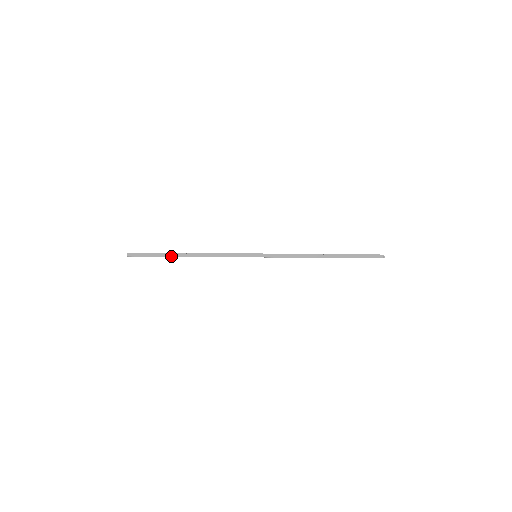
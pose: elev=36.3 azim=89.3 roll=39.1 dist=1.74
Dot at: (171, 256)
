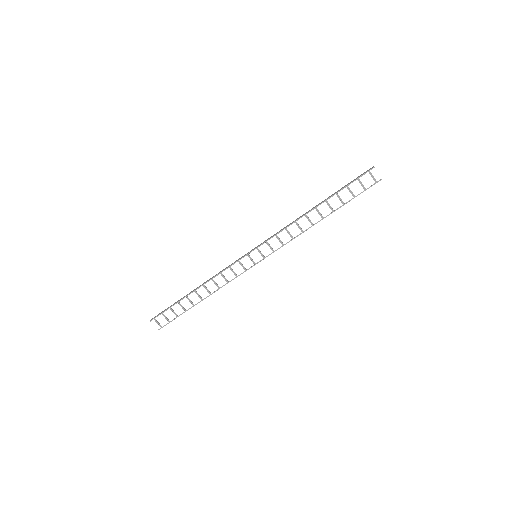
Dot at: (183, 298)
